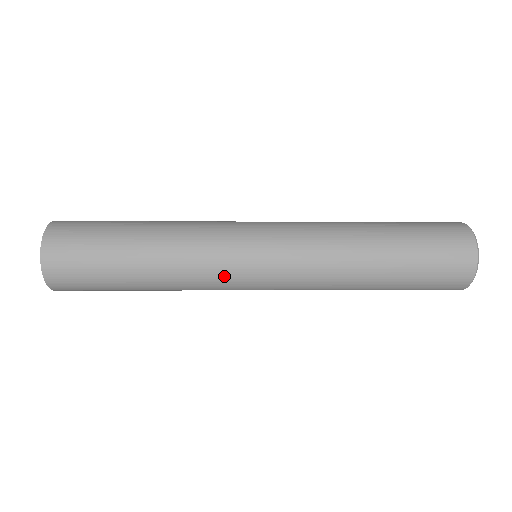
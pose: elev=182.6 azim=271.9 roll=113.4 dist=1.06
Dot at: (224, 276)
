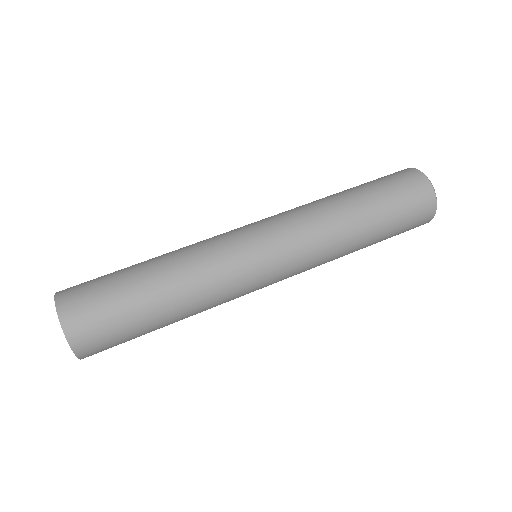
Dot at: occluded
